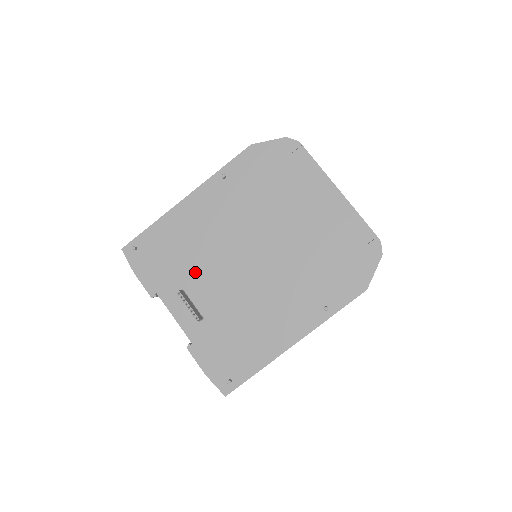
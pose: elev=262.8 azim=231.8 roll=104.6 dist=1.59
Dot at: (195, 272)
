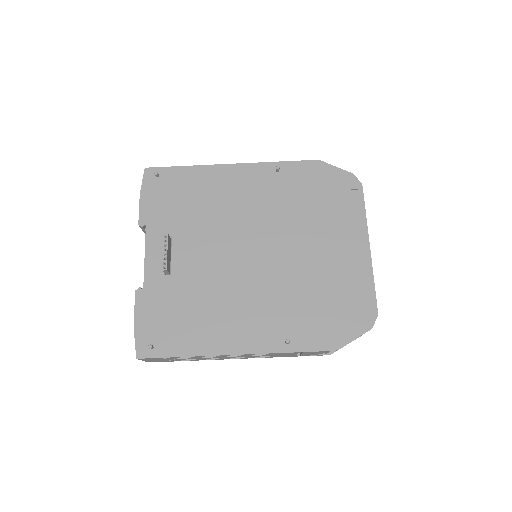
Dot at: (193, 230)
